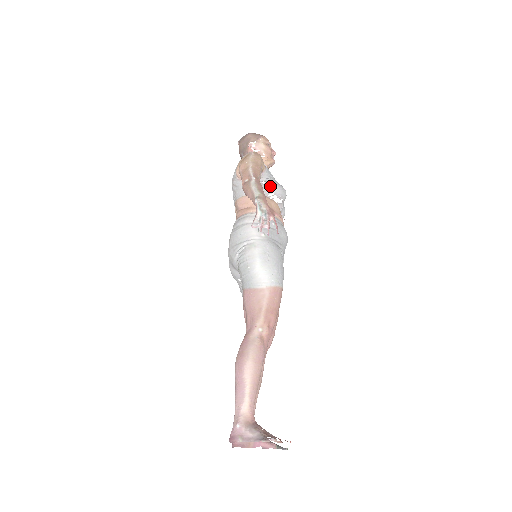
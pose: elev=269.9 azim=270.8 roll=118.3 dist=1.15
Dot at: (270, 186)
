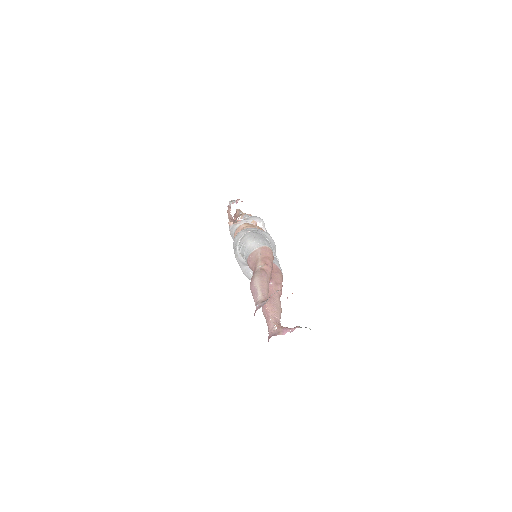
Dot at: (250, 218)
